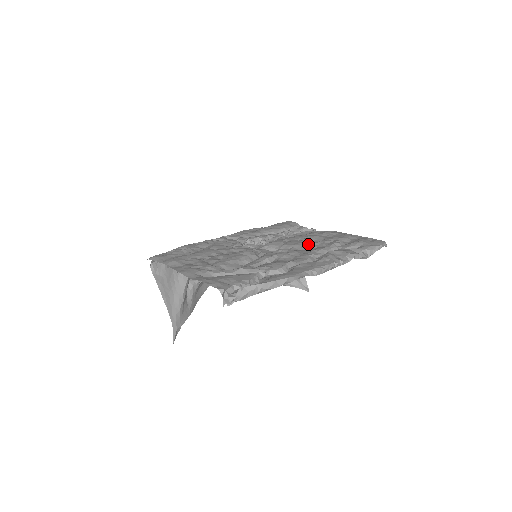
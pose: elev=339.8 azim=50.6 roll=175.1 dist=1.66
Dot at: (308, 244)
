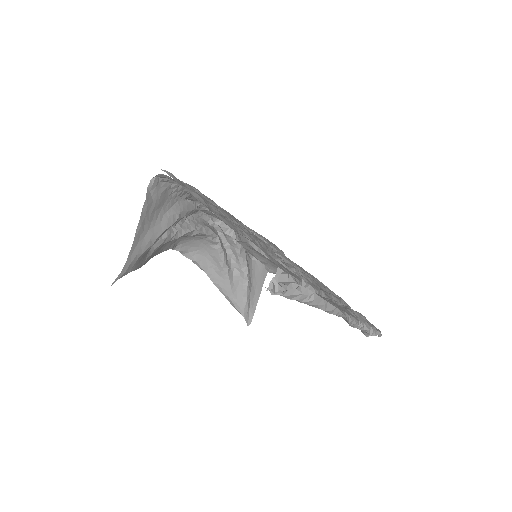
Dot at: (318, 283)
